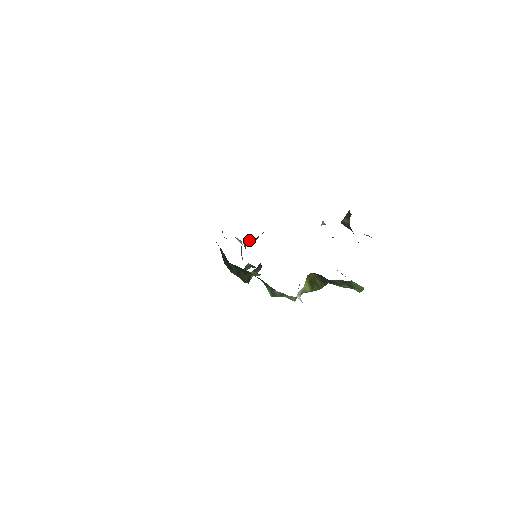
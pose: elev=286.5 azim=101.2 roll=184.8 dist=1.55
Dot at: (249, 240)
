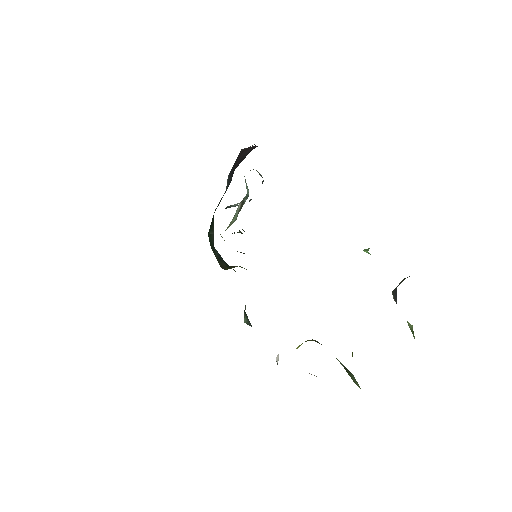
Dot at: occluded
